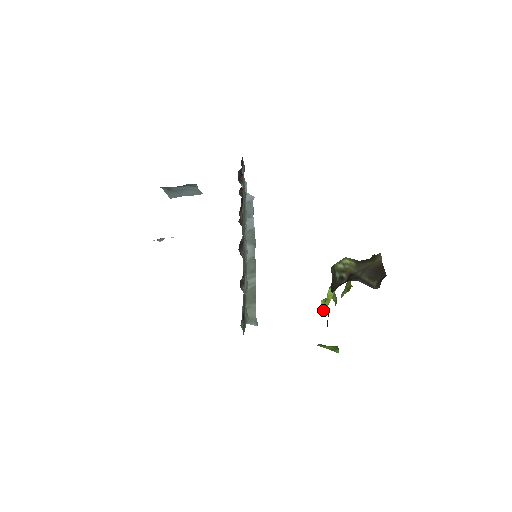
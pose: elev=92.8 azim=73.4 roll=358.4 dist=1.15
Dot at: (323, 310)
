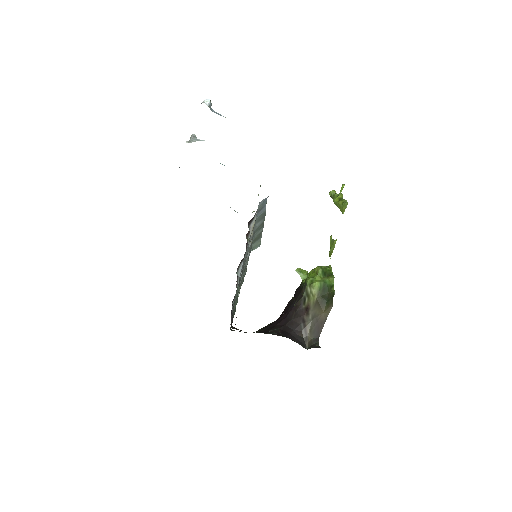
Dot at: (330, 196)
